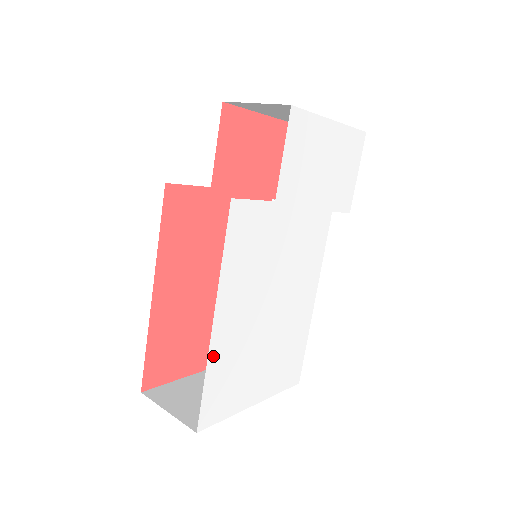
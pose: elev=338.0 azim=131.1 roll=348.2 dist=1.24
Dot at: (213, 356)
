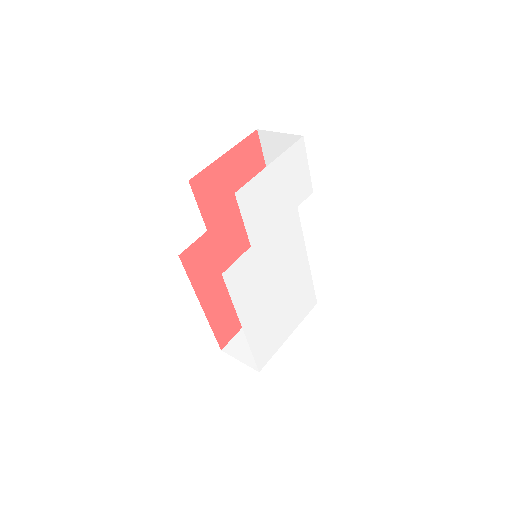
Dot at: (251, 340)
